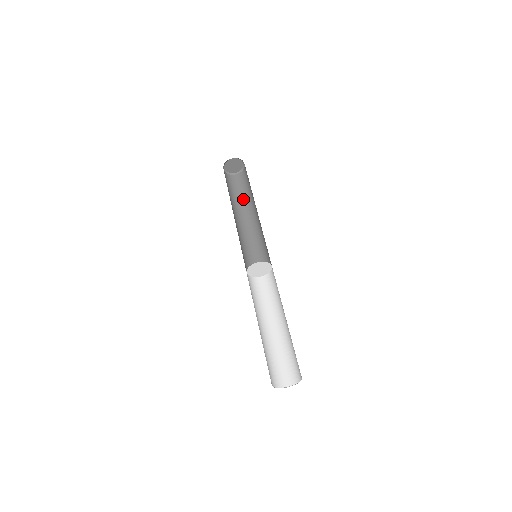
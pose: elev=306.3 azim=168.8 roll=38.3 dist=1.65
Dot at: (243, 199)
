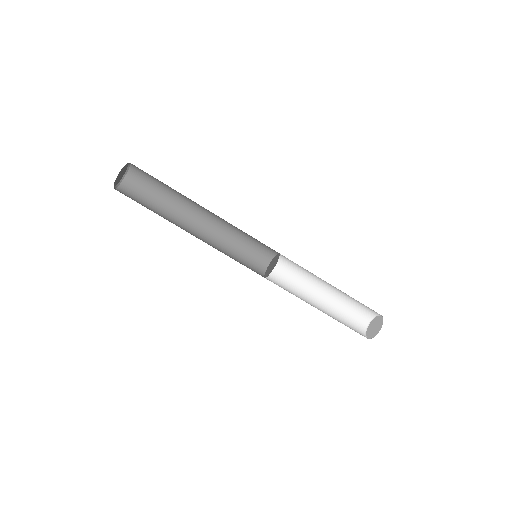
Dot at: (170, 198)
